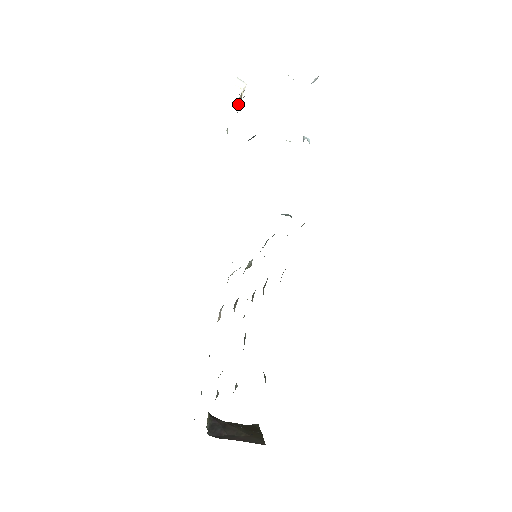
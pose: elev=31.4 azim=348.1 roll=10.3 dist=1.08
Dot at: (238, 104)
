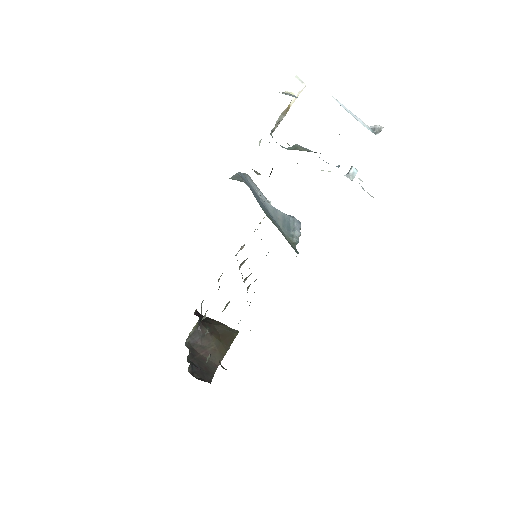
Dot at: (272, 129)
